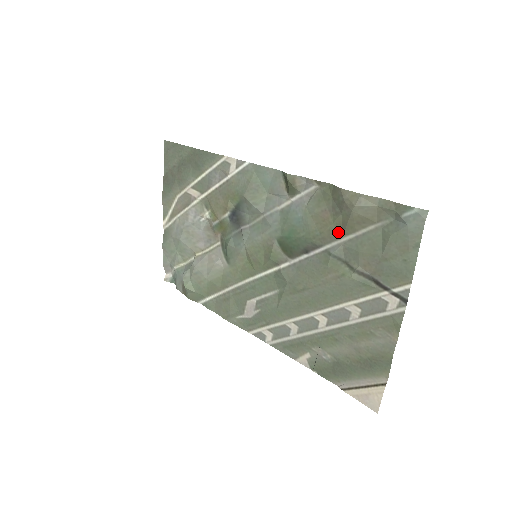
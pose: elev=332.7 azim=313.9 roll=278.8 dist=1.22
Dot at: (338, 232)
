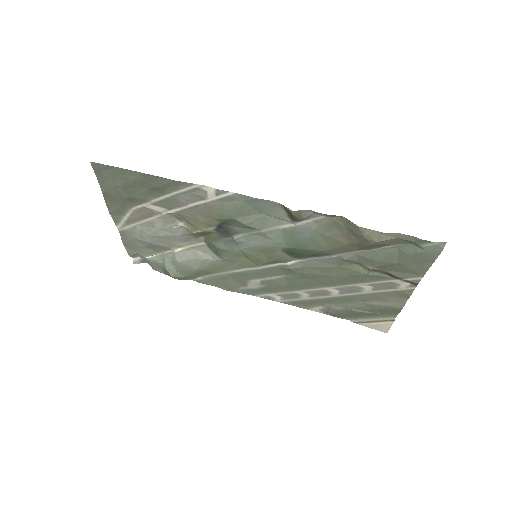
Dot at: (353, 249)
